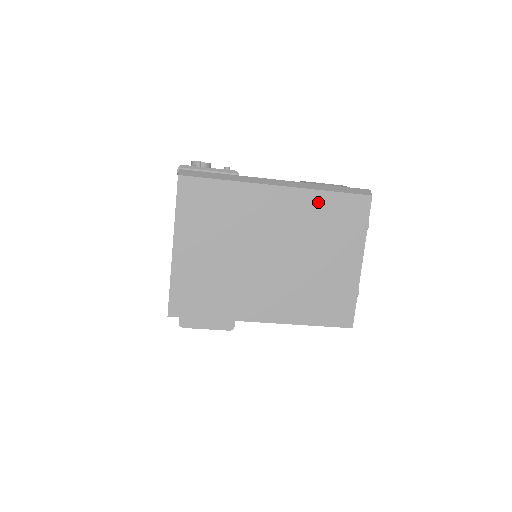
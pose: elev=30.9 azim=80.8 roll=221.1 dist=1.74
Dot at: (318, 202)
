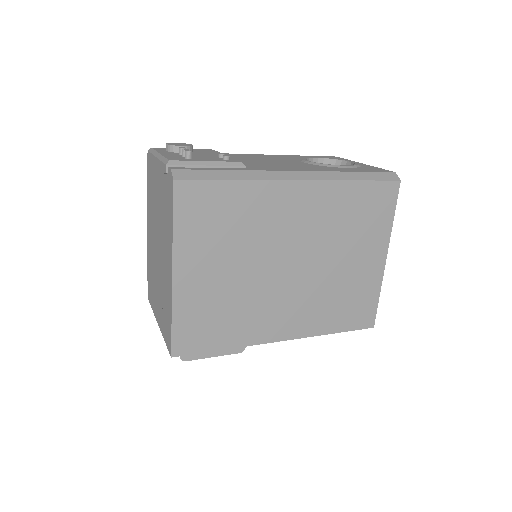
Dot at: (344, 195)
